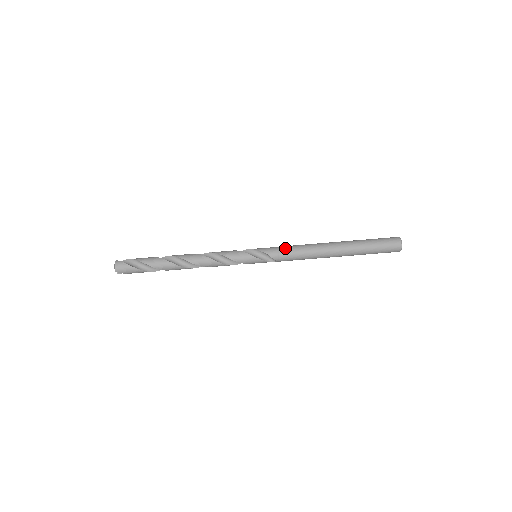
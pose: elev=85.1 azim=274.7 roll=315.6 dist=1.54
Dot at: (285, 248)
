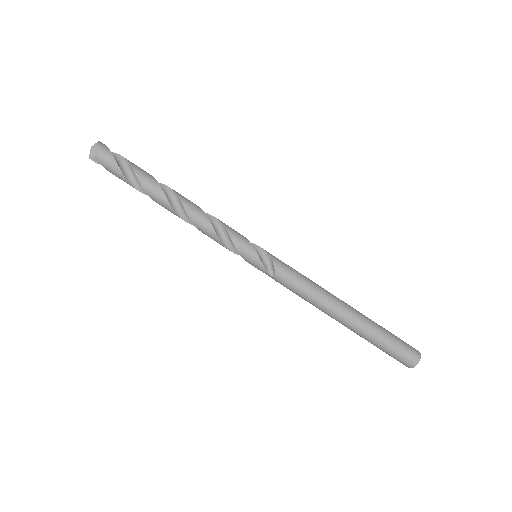
Dot at: occluded
